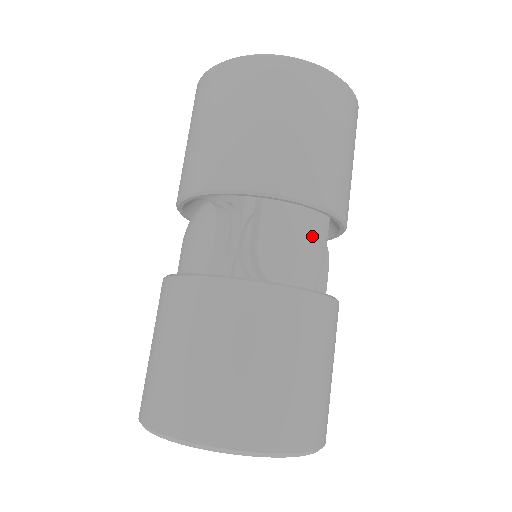
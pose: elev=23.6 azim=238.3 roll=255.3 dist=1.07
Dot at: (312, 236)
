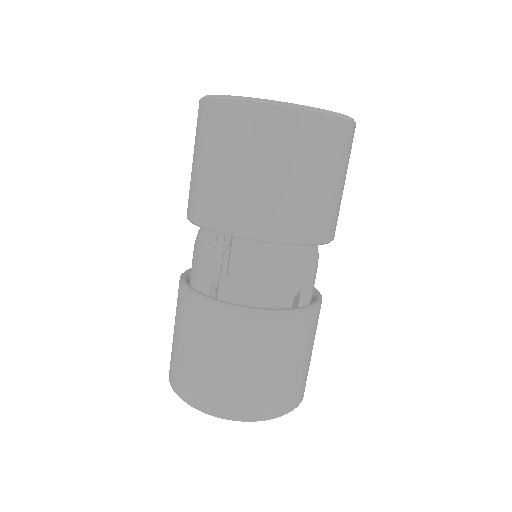
Dot at: (278, 263)
